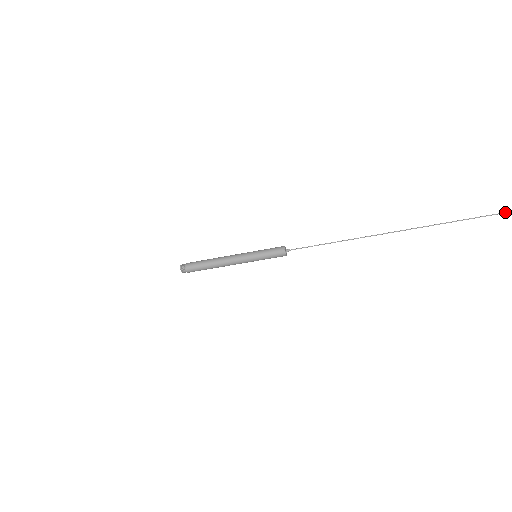
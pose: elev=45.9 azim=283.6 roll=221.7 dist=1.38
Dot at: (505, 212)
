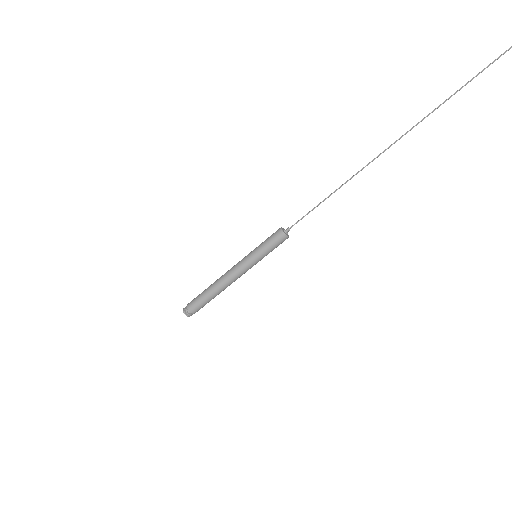
Dot at: out of frame
